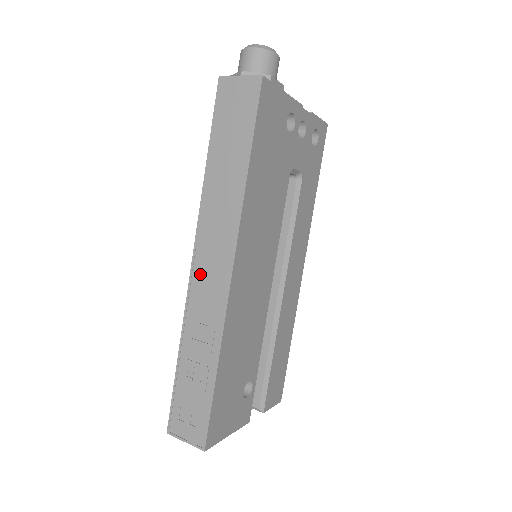
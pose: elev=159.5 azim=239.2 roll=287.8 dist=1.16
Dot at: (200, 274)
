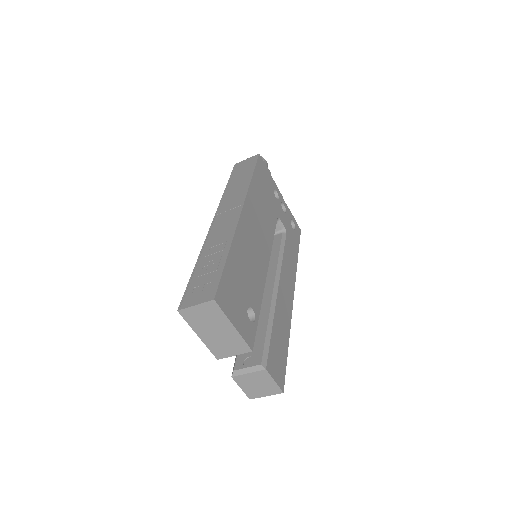
Dot at: (218, 223)
